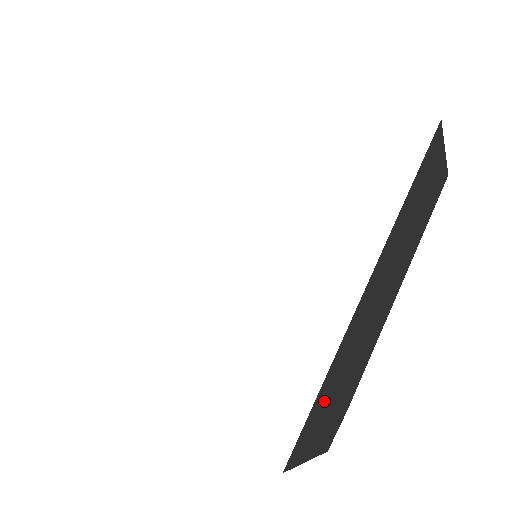
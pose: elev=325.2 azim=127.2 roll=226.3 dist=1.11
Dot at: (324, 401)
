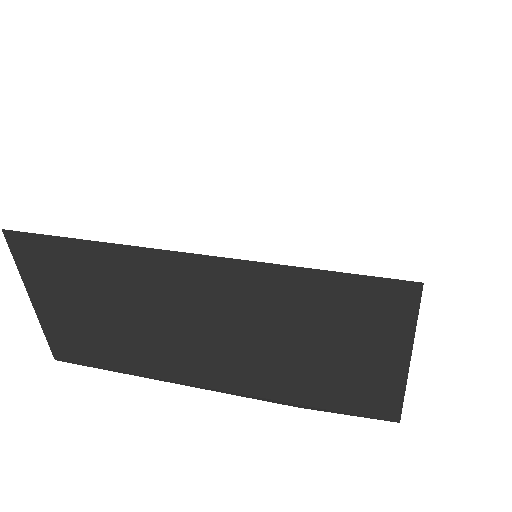
Dot at: occluded
